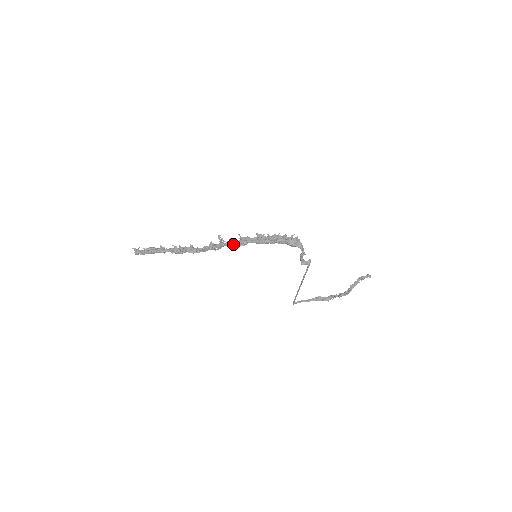
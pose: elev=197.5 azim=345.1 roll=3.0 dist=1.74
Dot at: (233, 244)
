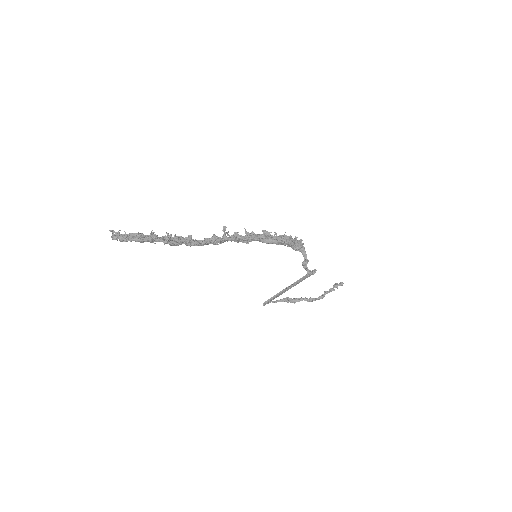
Dot at: (238, 240)
